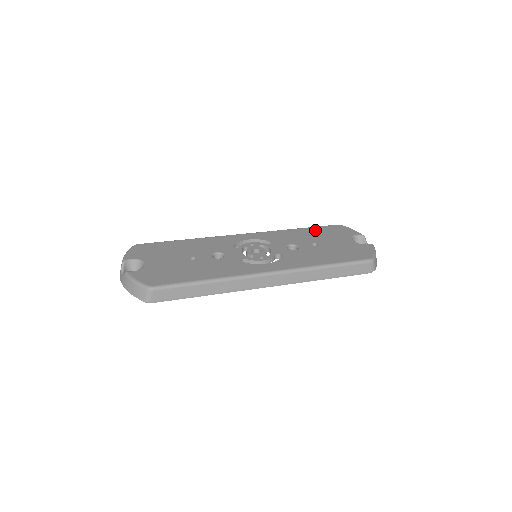
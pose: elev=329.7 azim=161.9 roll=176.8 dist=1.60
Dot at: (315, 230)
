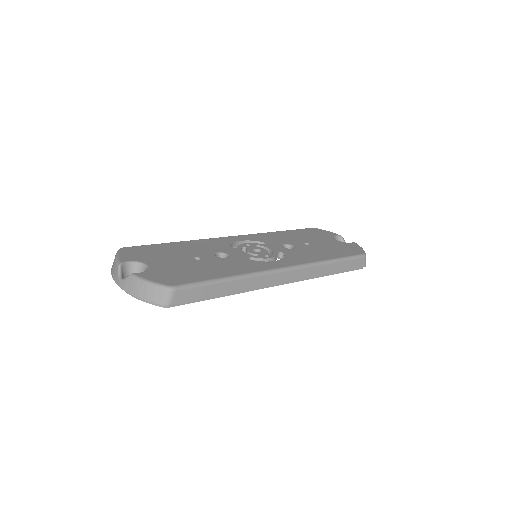
Dot at: (297, 232)
